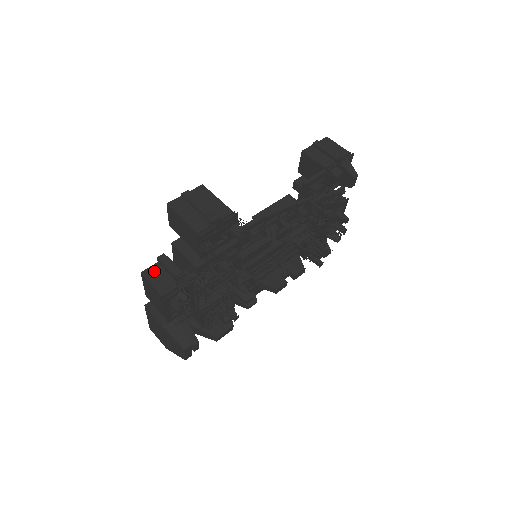
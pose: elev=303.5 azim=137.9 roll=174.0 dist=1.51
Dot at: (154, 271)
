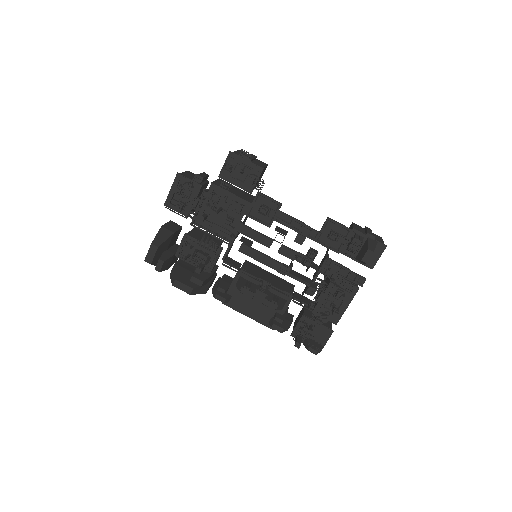
Dot at: (194, 175)
